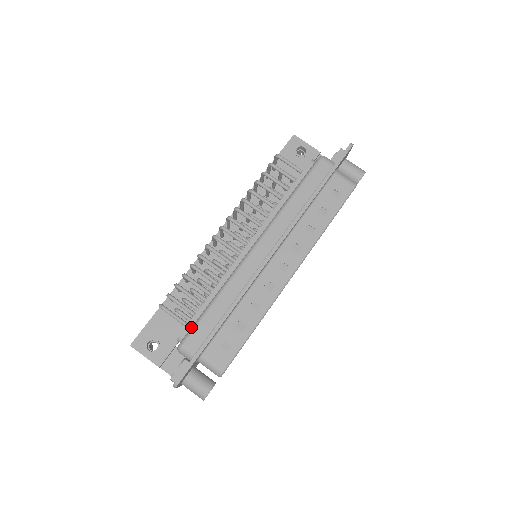
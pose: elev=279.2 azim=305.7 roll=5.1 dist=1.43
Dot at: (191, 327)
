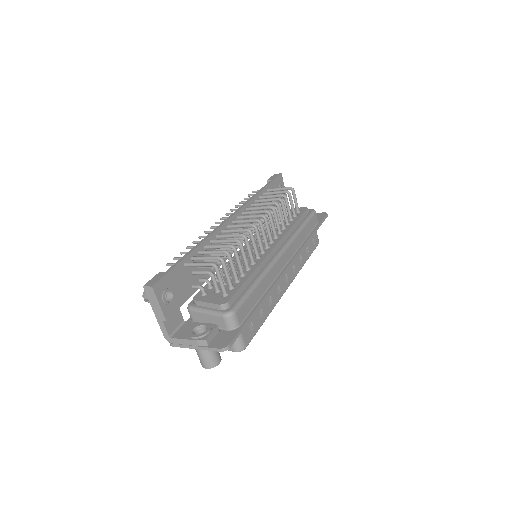
Dot at: (240, 299)
